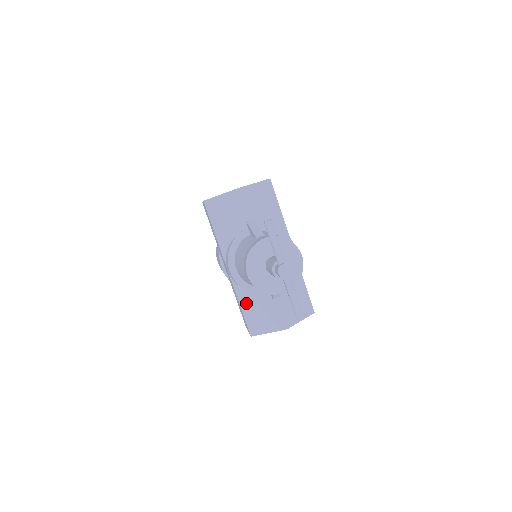
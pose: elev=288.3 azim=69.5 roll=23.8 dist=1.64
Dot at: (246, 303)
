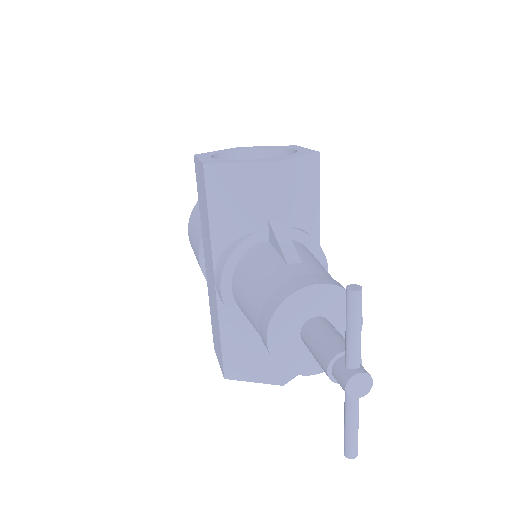
Dot at: (231, 334)
